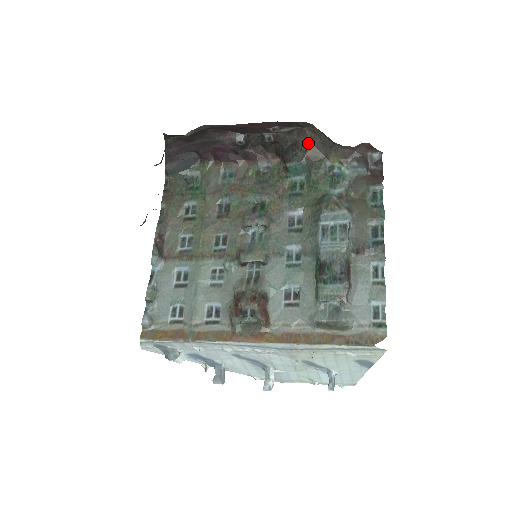
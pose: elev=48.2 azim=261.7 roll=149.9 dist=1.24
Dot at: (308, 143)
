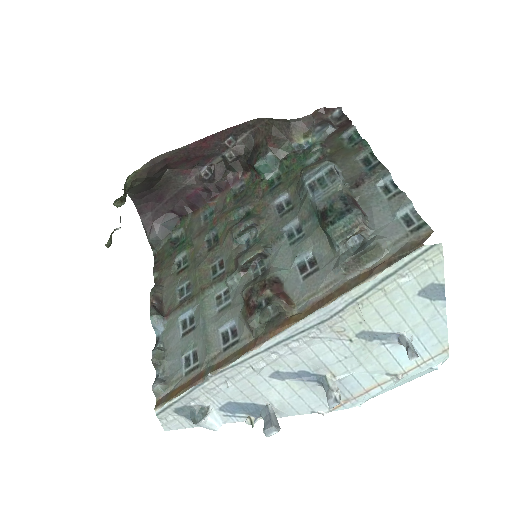
Dot at: (266, 137)
